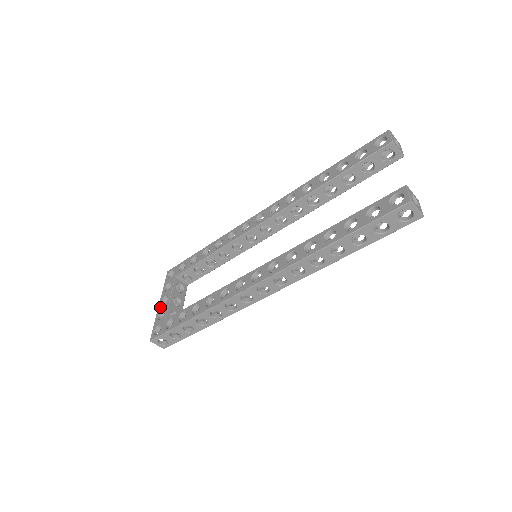
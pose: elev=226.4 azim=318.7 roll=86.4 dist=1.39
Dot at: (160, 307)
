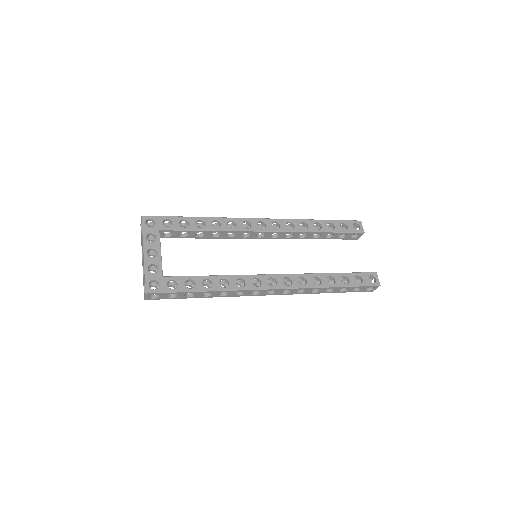
Dot at: (148, 258)
